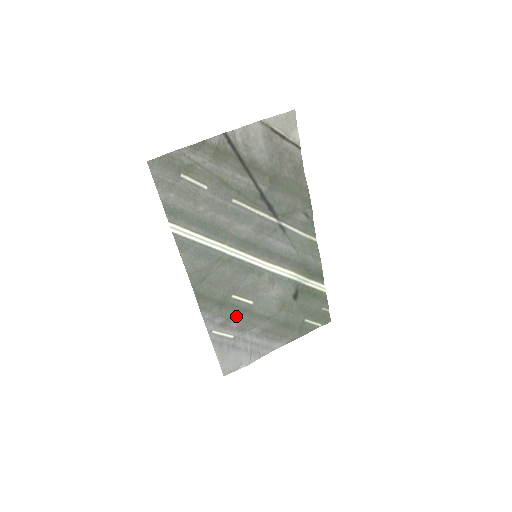
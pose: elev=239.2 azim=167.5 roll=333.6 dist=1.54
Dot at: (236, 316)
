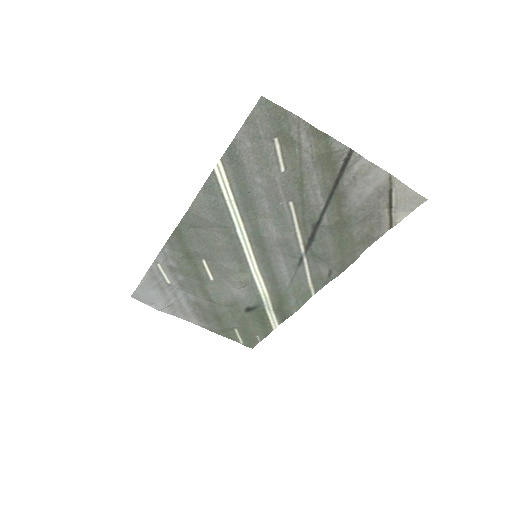
Dot at: (189, 274)
